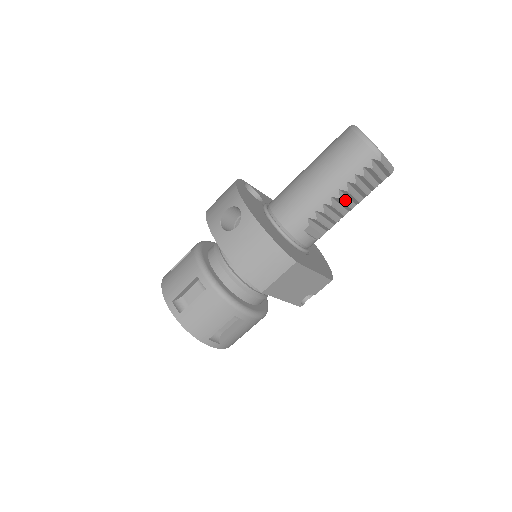
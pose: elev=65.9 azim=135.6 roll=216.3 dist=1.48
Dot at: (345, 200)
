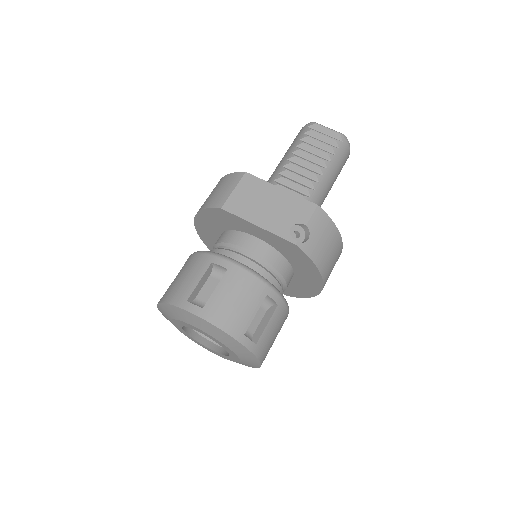
Dot at: (305, 160)
